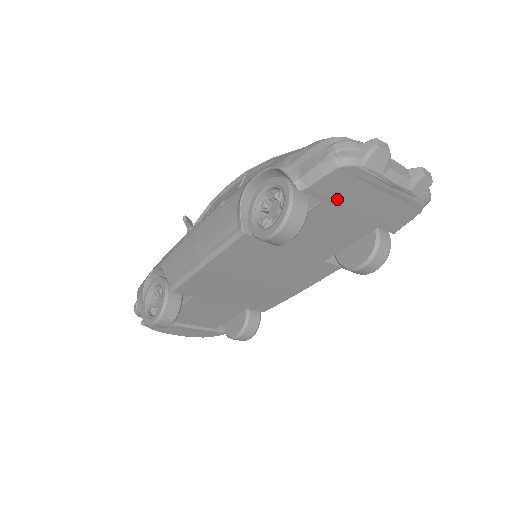
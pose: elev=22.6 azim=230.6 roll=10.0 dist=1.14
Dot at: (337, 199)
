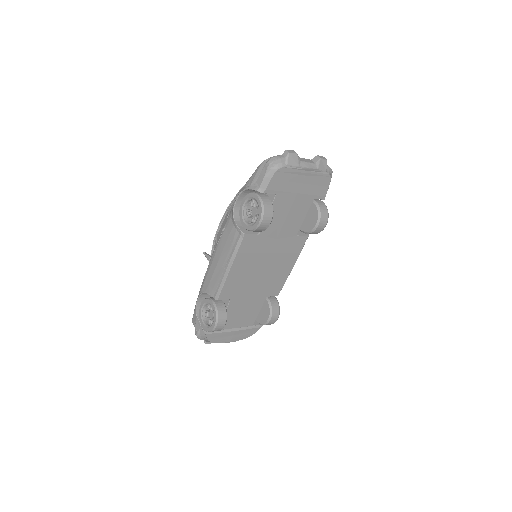
Dot at: (283, 190)
